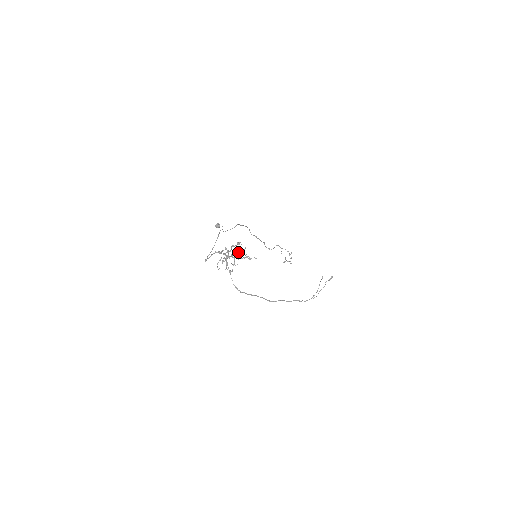
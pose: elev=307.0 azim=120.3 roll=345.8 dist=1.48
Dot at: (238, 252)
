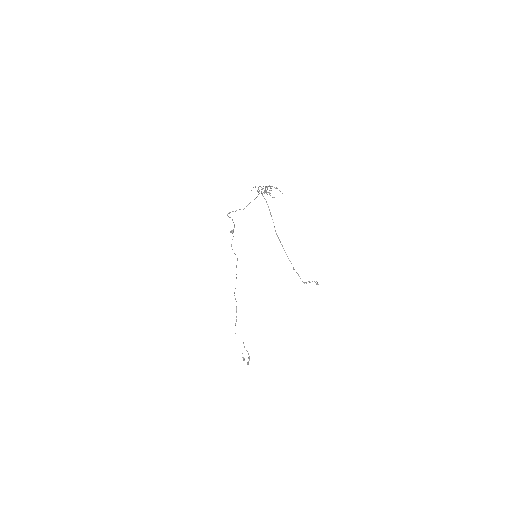
Dot at: (271, 186)
